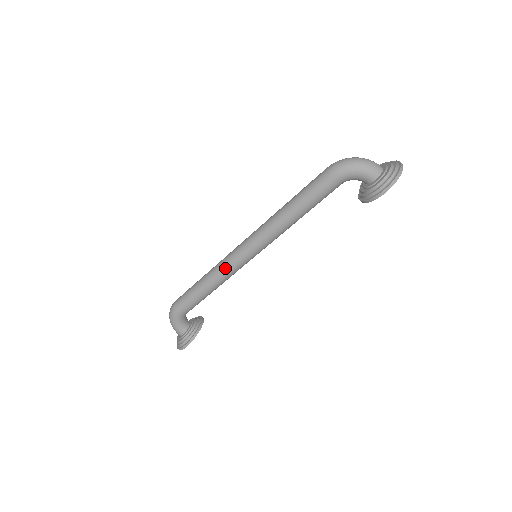
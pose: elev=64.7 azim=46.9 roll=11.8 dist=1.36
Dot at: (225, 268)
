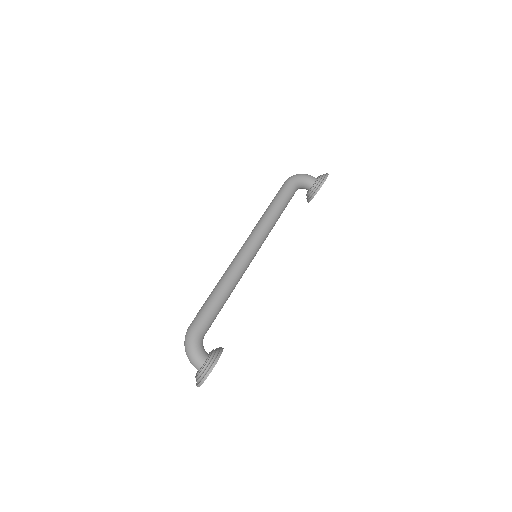
Dot at: (236, 265)
